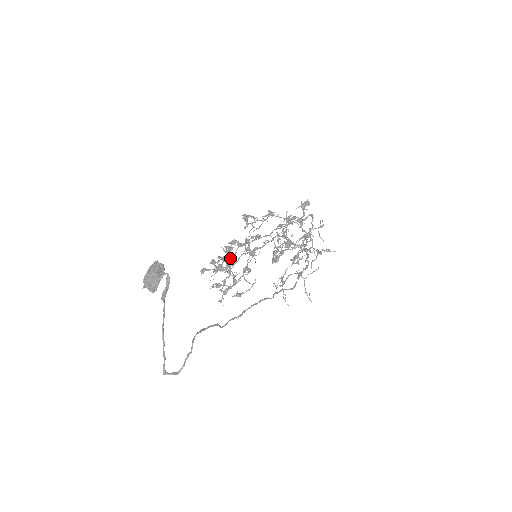
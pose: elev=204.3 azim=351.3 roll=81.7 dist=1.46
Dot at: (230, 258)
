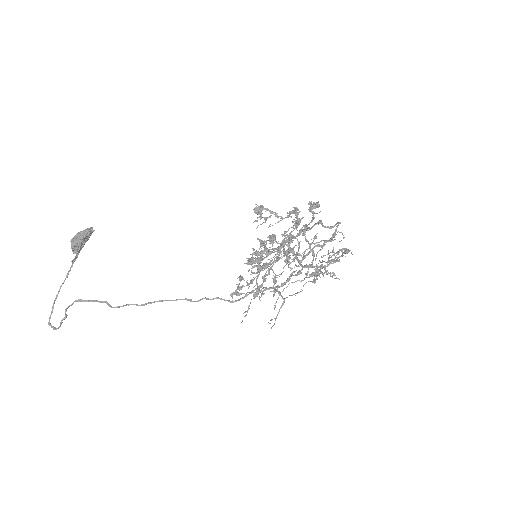
Dot at: (256, 253)
